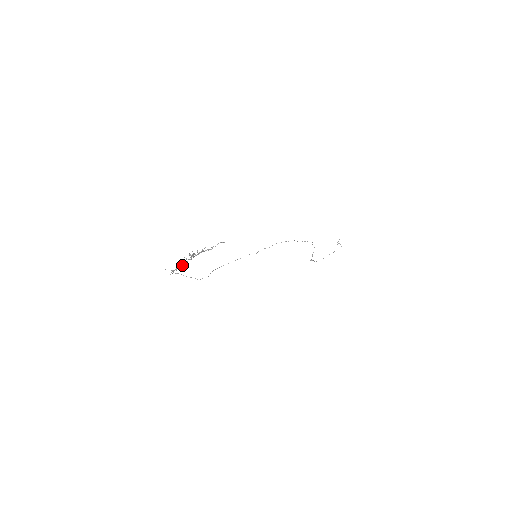
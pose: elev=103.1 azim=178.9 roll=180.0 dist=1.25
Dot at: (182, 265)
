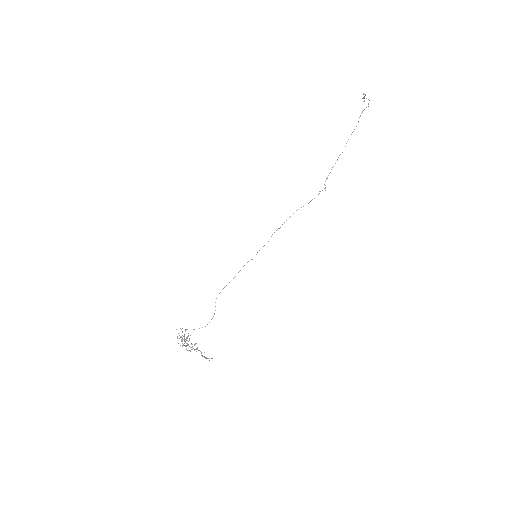
Dot at: (184, 337)
